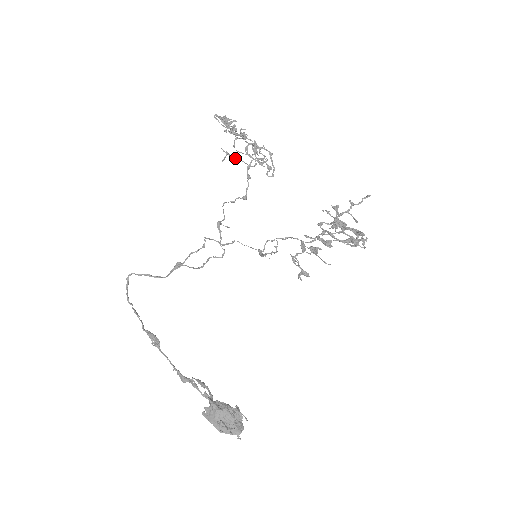
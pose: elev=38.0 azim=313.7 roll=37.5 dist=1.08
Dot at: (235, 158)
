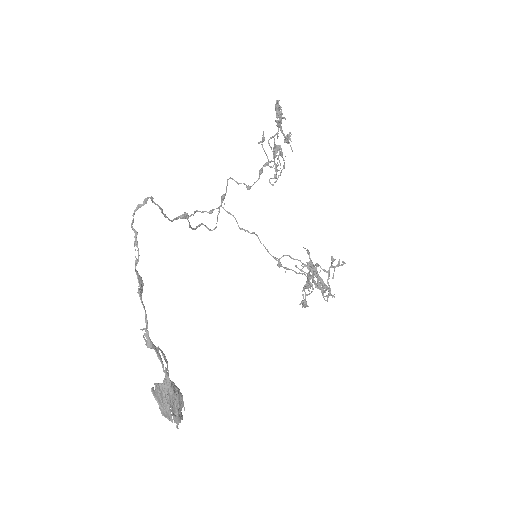
Dot at: (263, 148)
